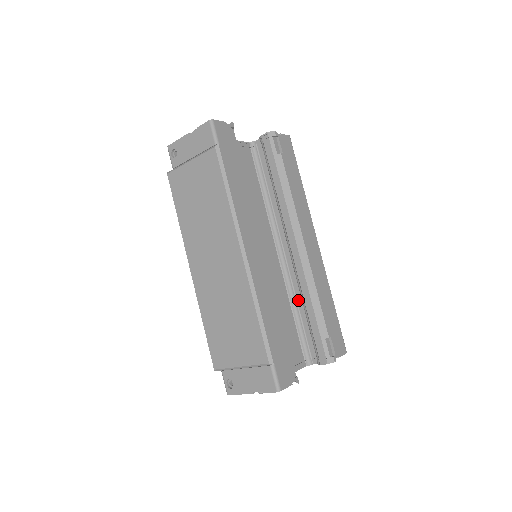
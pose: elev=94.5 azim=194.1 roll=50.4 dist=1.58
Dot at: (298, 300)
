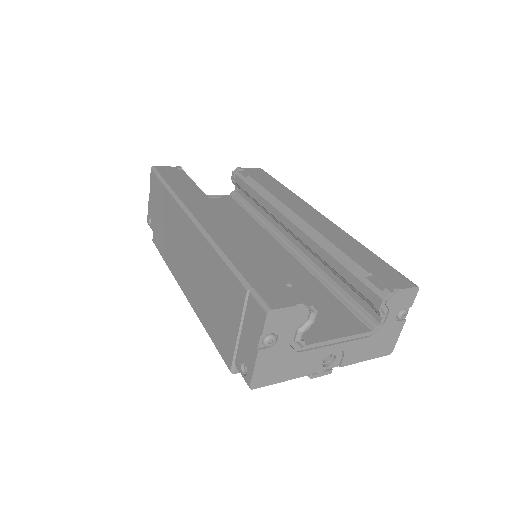
Dot at: (326, 272)
